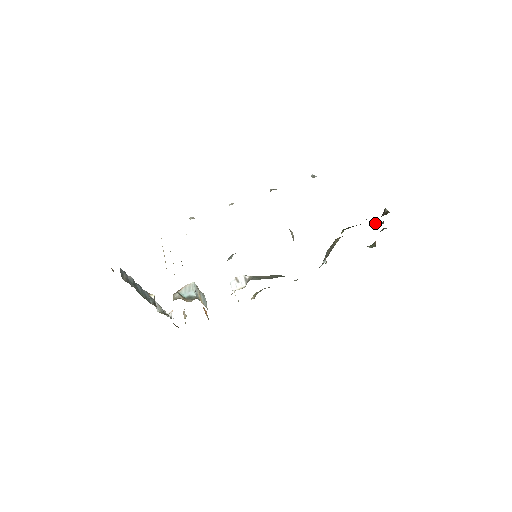
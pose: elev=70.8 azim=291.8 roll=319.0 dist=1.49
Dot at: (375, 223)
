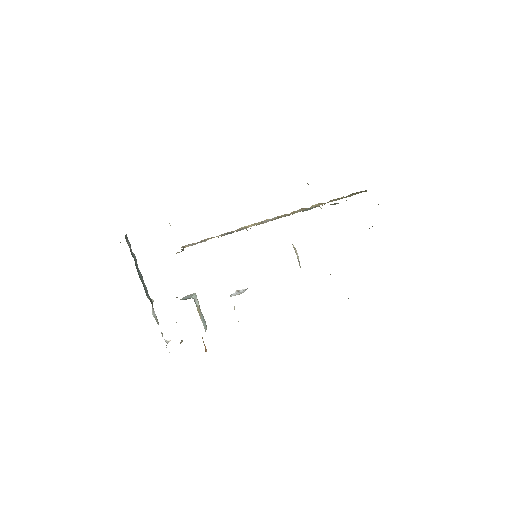
Dot at: occluded
